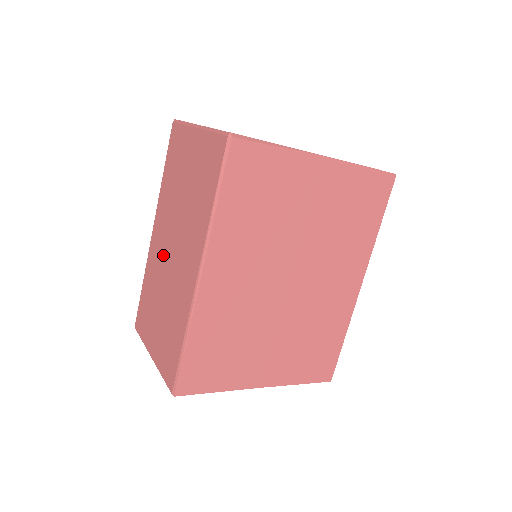
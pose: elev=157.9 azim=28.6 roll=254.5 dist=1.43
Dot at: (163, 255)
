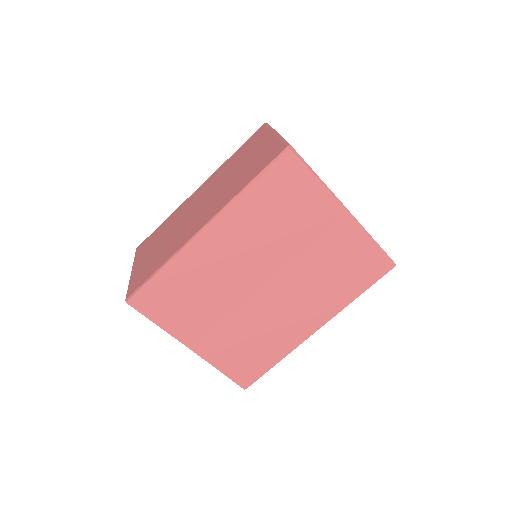
Dot at: (192, 207)
